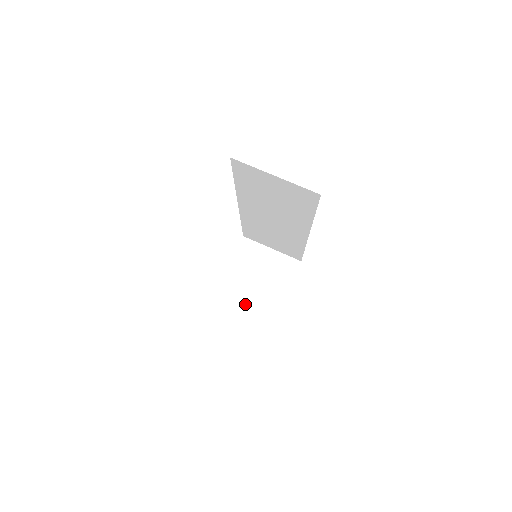
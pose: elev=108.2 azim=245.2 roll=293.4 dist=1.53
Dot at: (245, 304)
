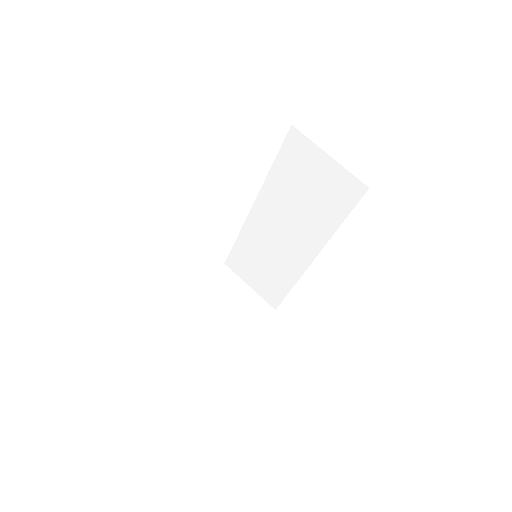
Dot at: (204, 328)
